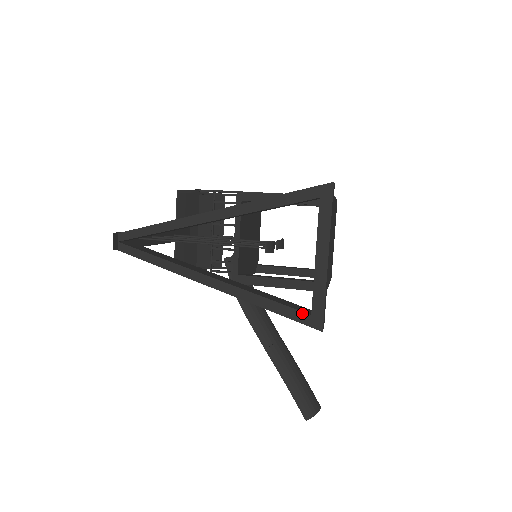
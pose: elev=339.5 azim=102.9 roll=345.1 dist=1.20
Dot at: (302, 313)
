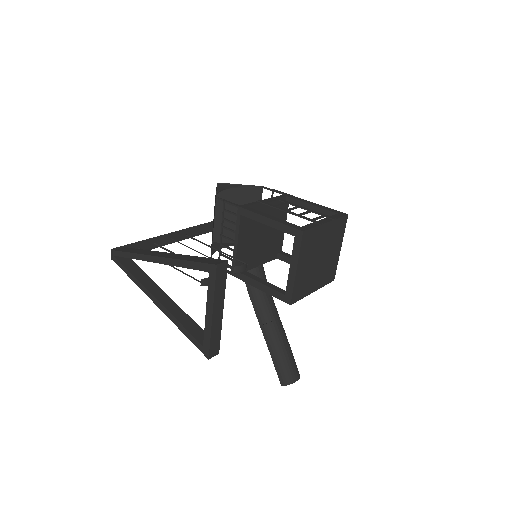
Dot at: (198, 343)
